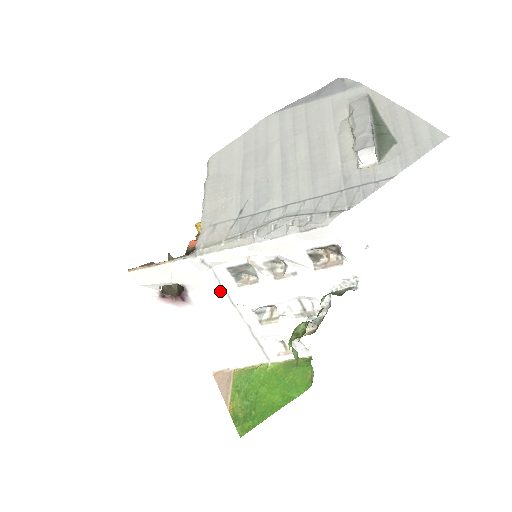
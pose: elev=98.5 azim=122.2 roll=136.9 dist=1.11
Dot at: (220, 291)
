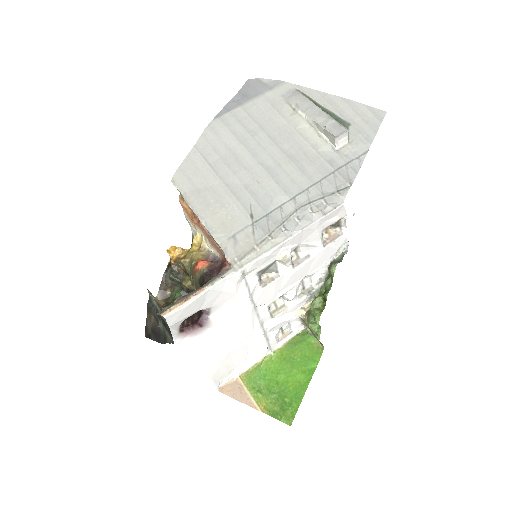
Dot at: (247, 299)
